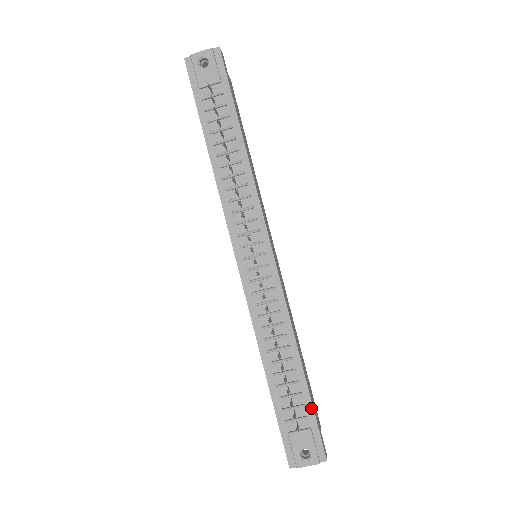
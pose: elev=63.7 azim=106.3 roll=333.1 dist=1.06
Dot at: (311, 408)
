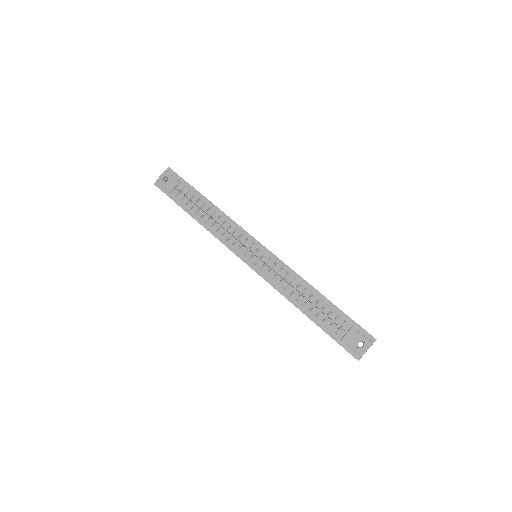
Dot at: (344, 315)
